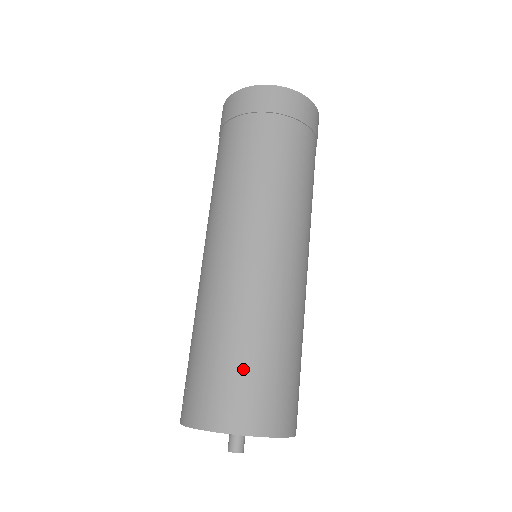
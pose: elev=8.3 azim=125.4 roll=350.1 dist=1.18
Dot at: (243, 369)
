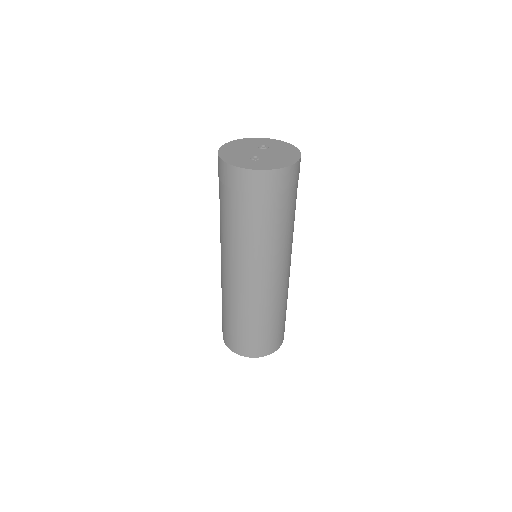
Dot at: (266, 334)
